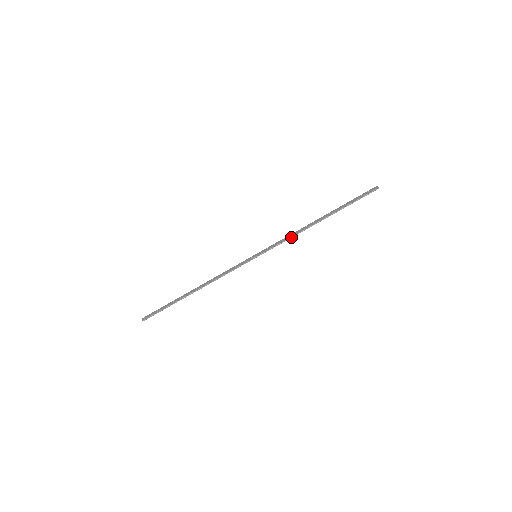
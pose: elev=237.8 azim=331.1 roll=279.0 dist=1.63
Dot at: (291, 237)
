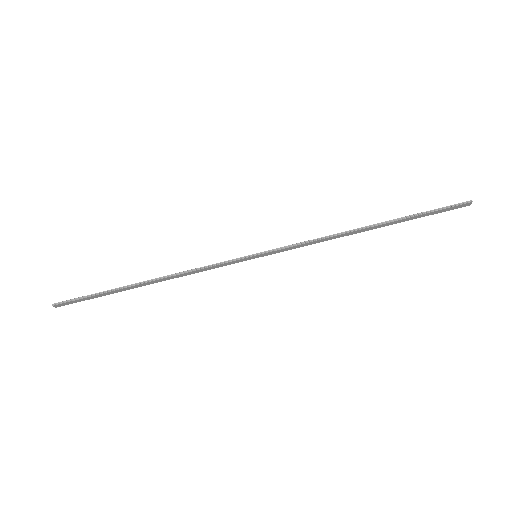
Dot at: (317, 239)
